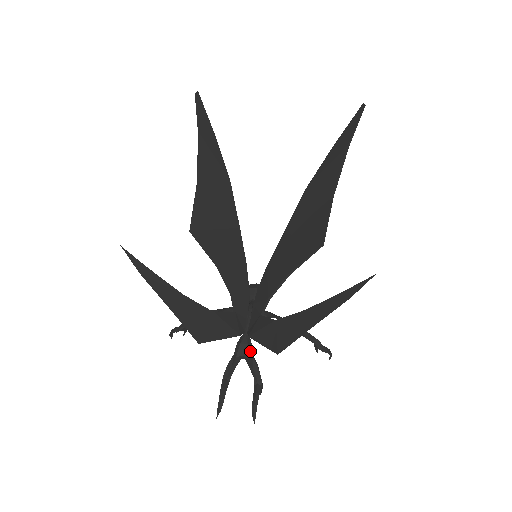
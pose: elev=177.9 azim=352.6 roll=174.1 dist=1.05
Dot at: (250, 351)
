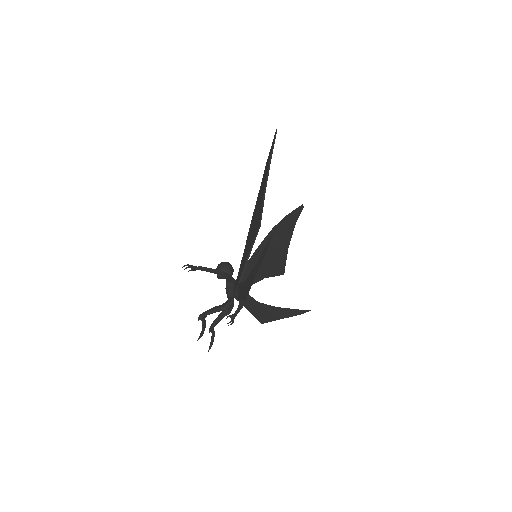
Dot at: occluded
